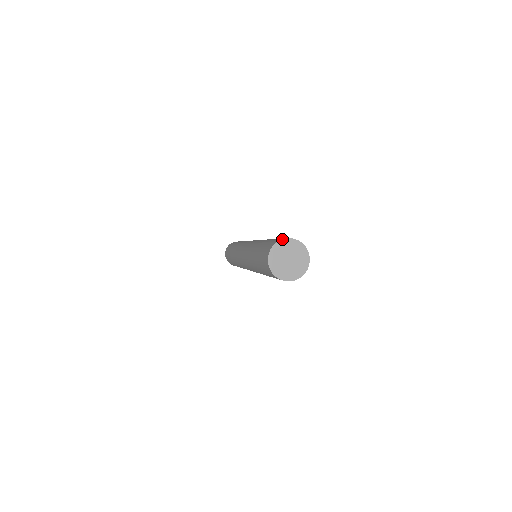
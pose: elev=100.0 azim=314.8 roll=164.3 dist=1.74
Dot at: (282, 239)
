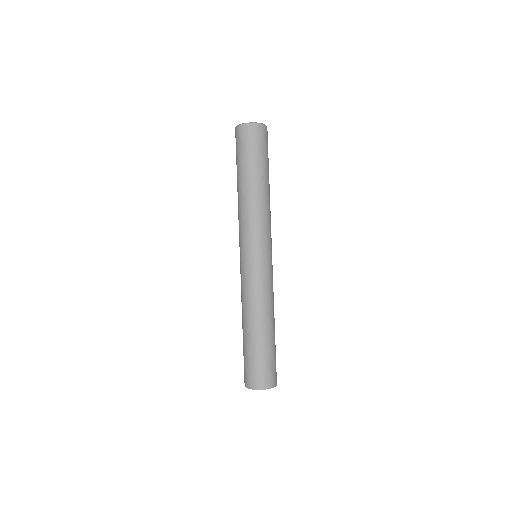
Dot at: occluded
